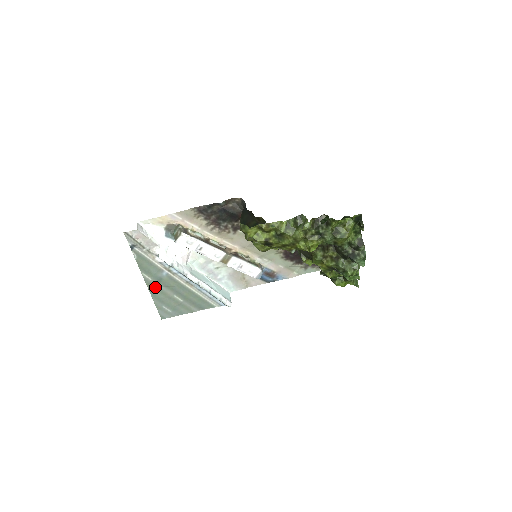
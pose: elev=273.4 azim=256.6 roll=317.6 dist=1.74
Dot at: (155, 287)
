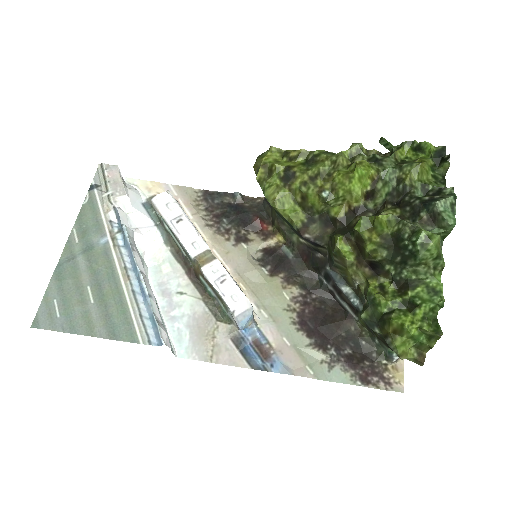
Dot at: (72, 258)
